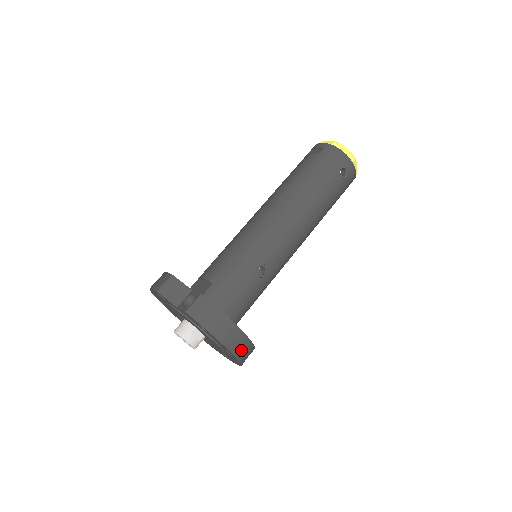
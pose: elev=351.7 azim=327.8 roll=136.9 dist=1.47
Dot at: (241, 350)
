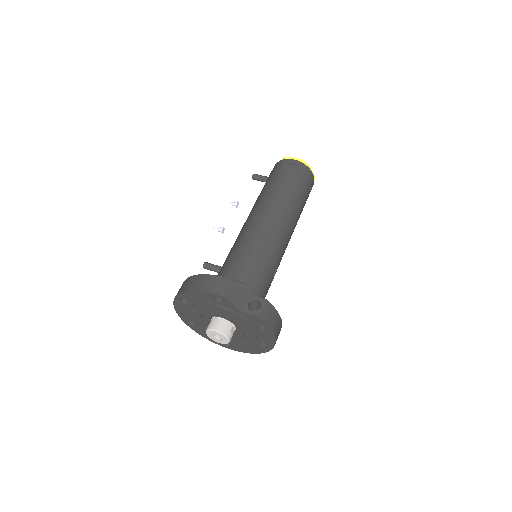
Dot at: occluded
